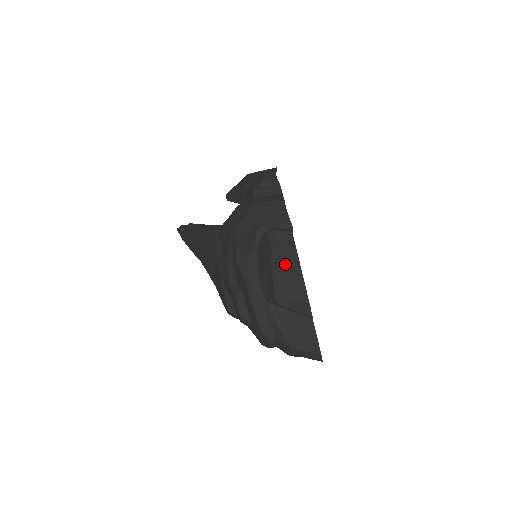
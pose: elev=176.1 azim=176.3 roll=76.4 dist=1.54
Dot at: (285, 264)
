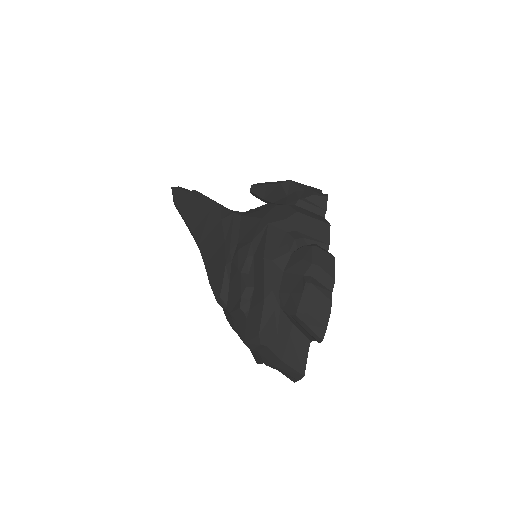
Dot at: (319, 283)
